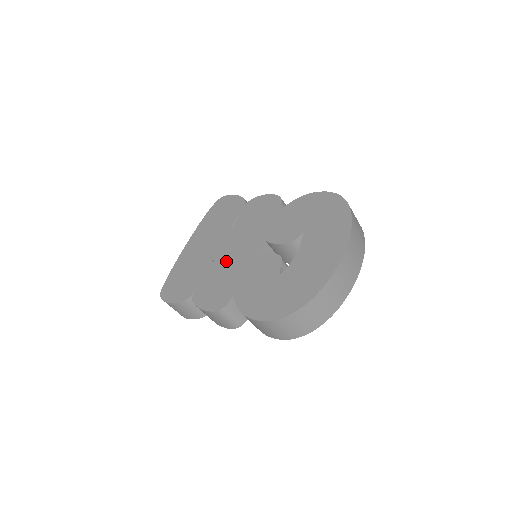
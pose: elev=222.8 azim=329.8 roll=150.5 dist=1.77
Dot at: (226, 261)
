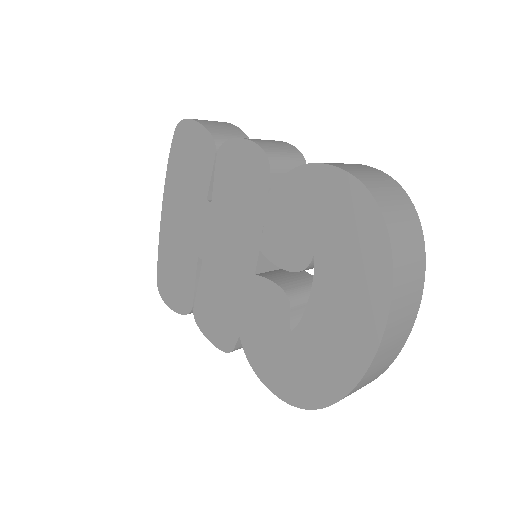
Dot at: (217, 269)
